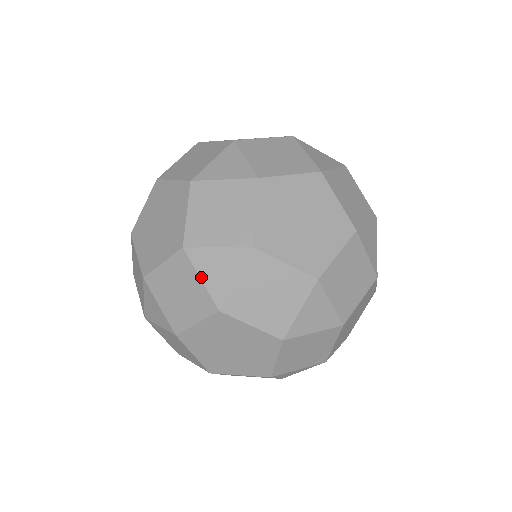
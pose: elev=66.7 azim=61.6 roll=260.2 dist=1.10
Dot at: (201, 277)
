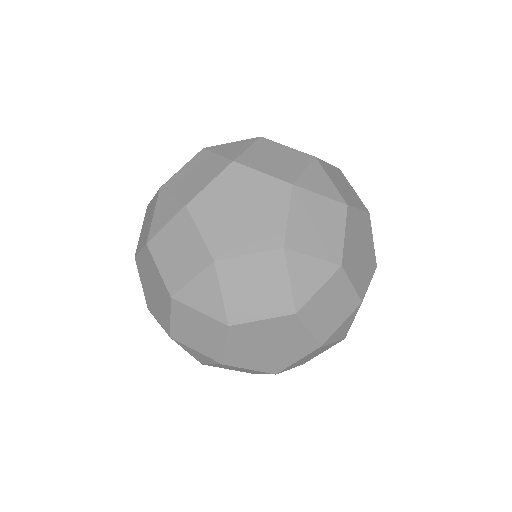
Dot at: (198, 310)
